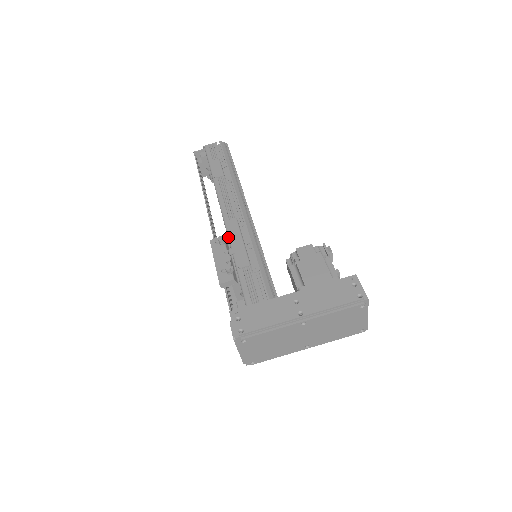
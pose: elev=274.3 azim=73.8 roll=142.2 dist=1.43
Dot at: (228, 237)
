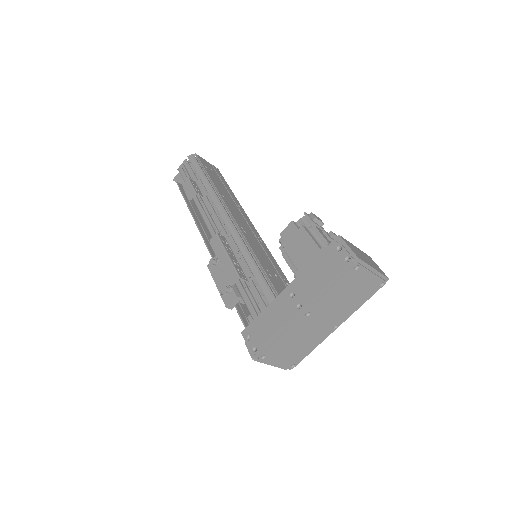
Dot at: occluded
